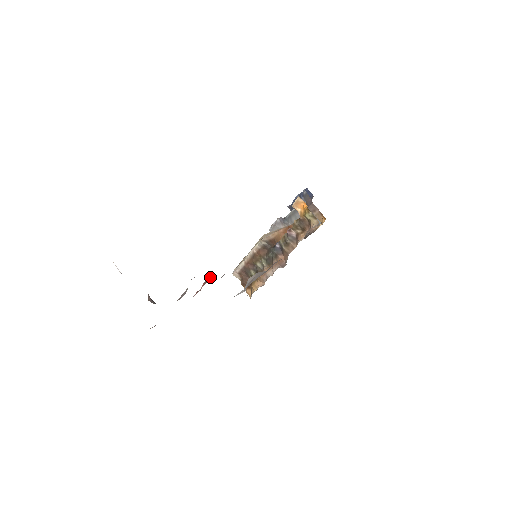
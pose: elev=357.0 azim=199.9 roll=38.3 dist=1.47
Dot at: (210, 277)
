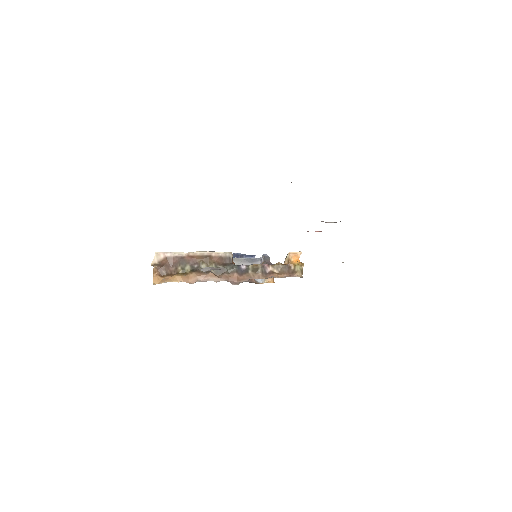
Dot at: occluded
